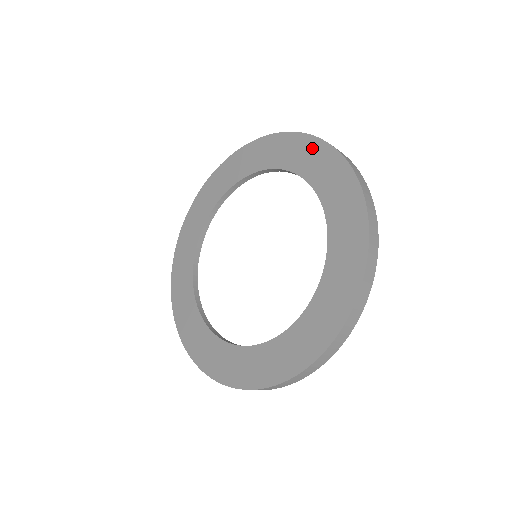
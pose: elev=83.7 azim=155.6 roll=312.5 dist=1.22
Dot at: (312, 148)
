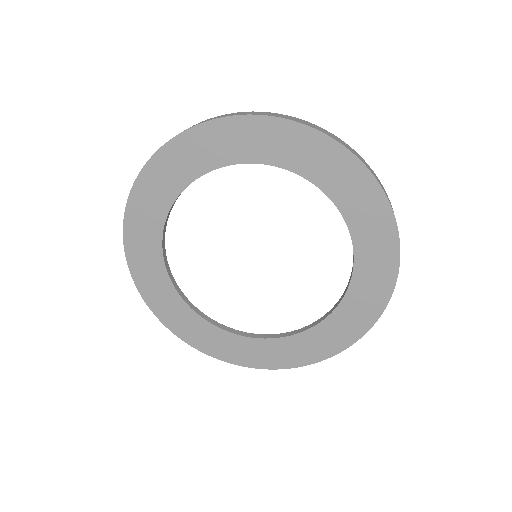
Dot at: (369, 194)
